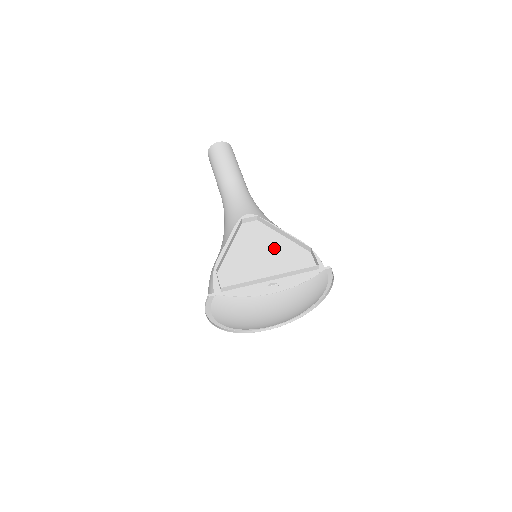
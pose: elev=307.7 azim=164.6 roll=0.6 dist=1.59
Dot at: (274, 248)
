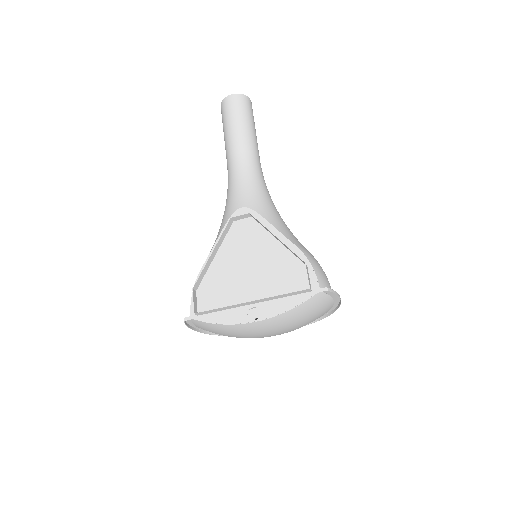
Dot at: (264, 258)
